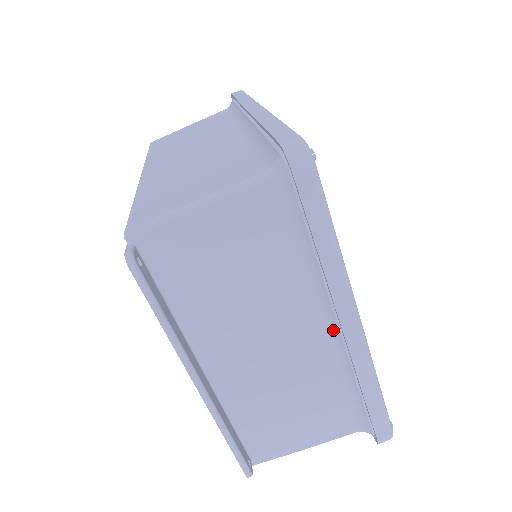
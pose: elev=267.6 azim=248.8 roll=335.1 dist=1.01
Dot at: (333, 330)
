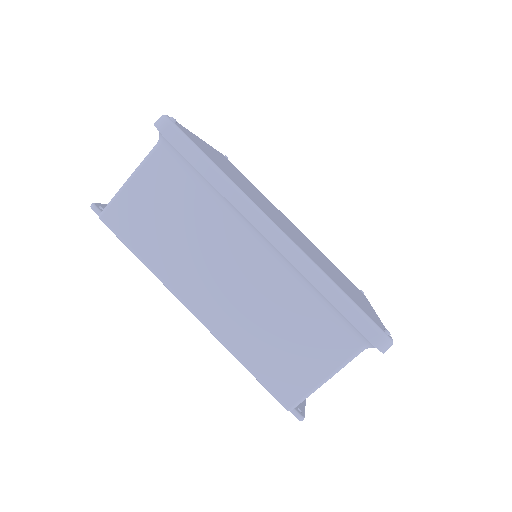
Dot at: occluded
